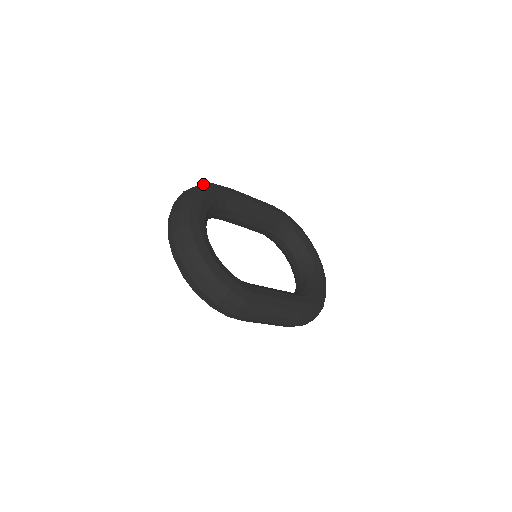
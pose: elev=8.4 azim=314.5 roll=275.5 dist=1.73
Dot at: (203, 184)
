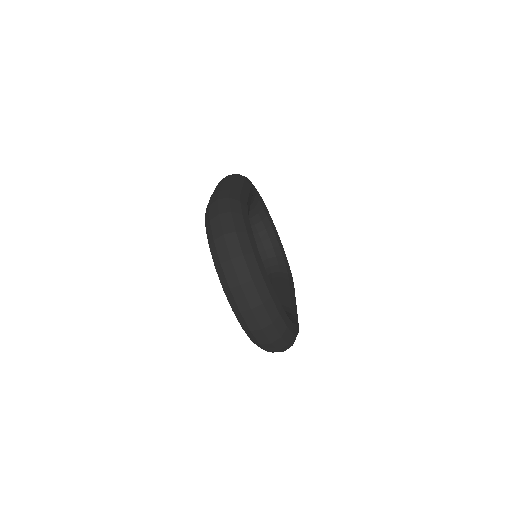
Dot at: (235, 213)
